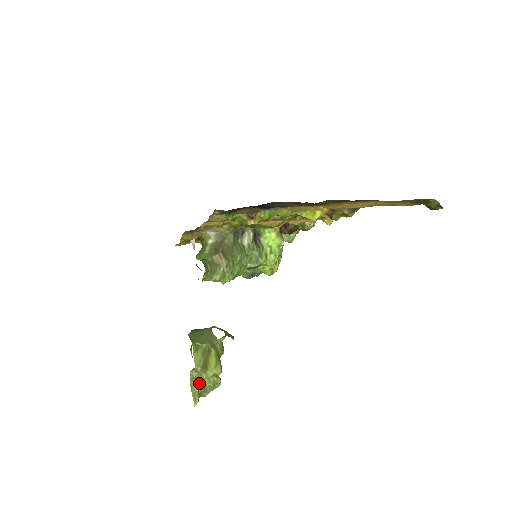
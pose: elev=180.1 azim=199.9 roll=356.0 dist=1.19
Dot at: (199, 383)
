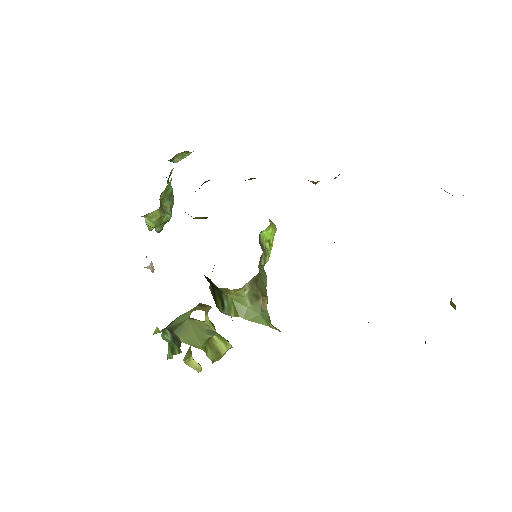
Dot at: (190, 356)
